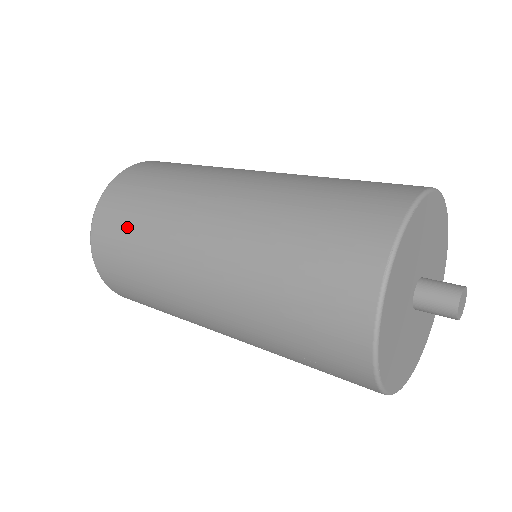
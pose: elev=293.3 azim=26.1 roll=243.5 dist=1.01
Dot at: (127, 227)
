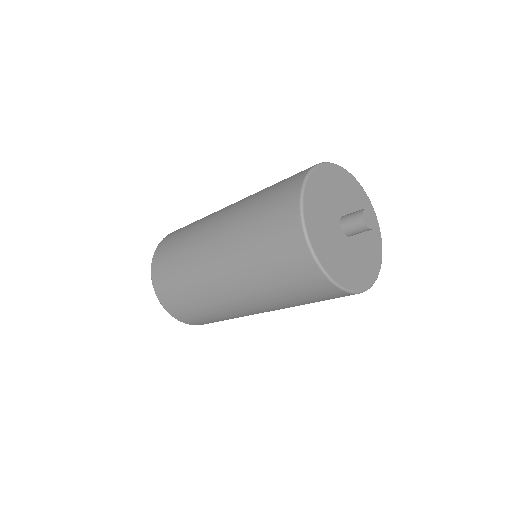
Dot at: (199, 316)
